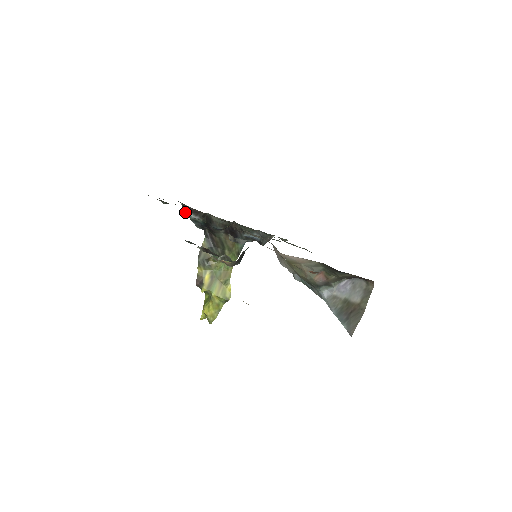
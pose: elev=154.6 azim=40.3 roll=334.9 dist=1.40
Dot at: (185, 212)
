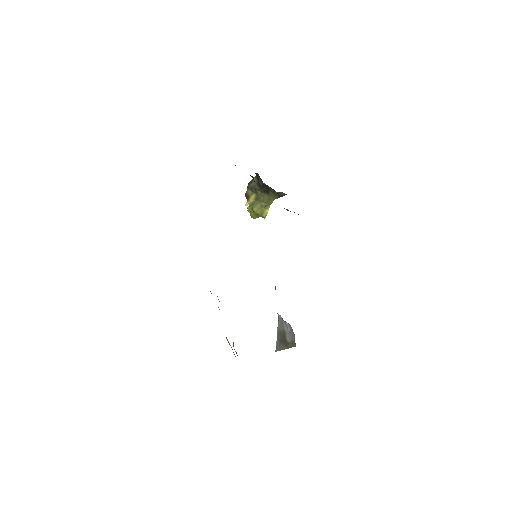
Dot at: occluded
